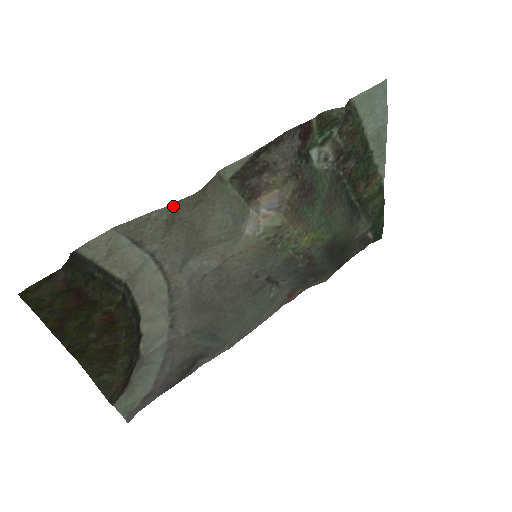
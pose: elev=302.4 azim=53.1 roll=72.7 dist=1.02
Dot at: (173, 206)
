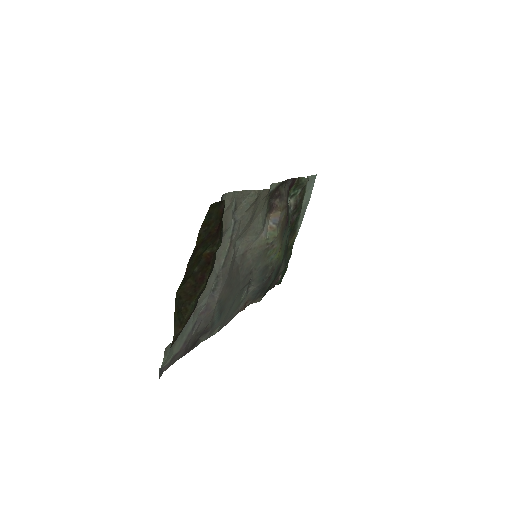
Dot at: (260, 192)
